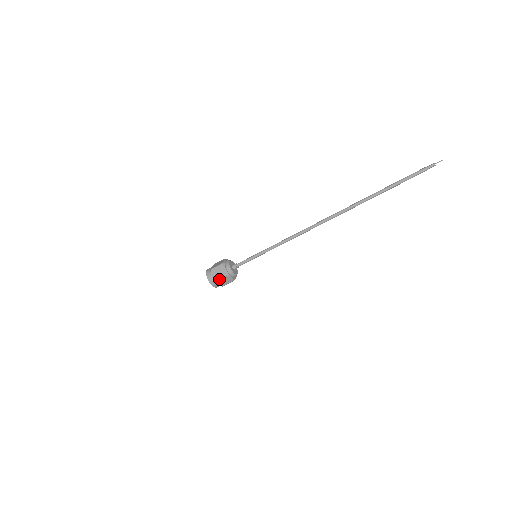
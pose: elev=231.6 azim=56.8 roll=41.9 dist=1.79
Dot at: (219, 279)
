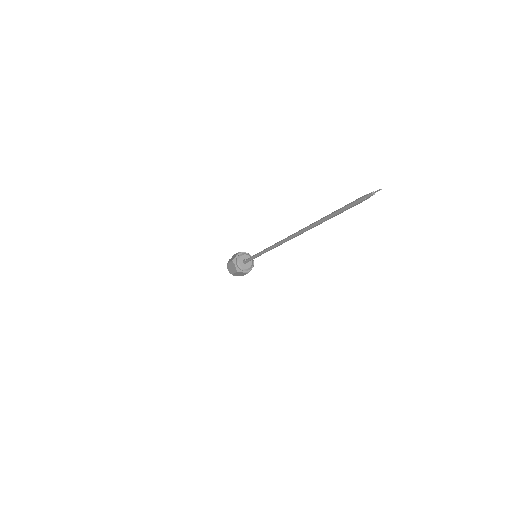
Dot at: occluded
